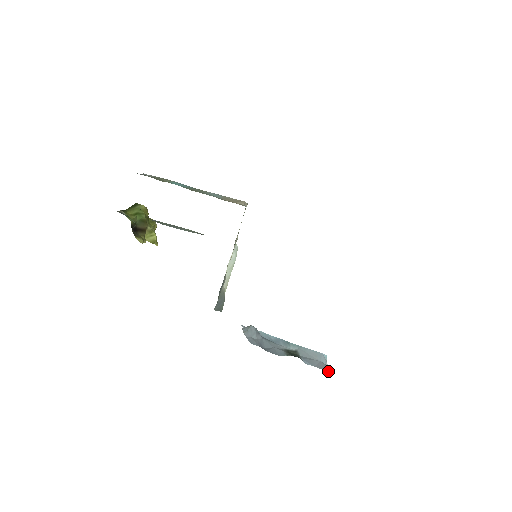
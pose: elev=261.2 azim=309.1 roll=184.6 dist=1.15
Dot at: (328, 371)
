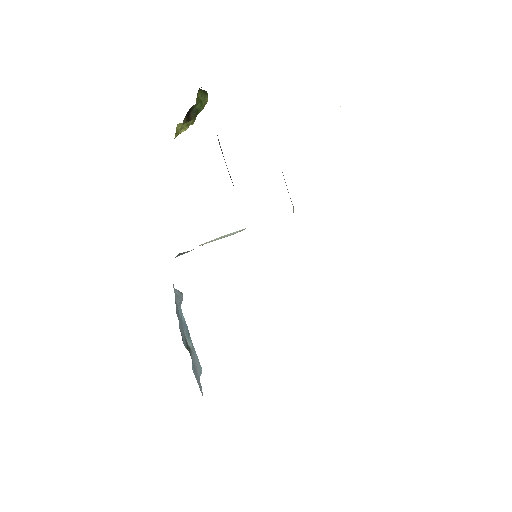
Dot at: (202, 392)
